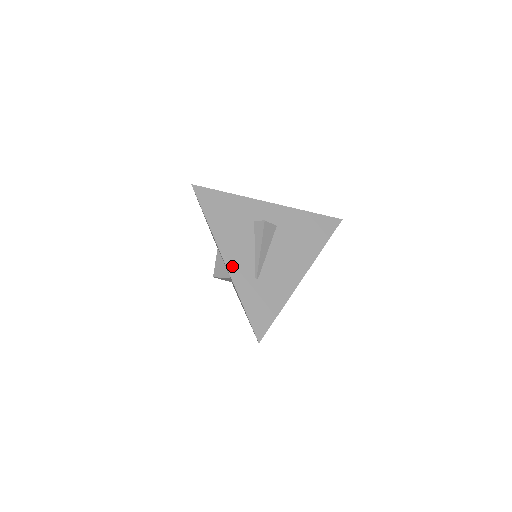
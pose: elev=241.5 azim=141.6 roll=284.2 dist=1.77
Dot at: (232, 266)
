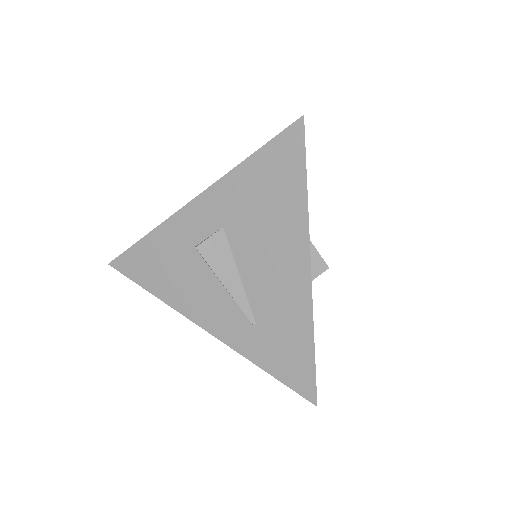
Dot at: (217, 329)
